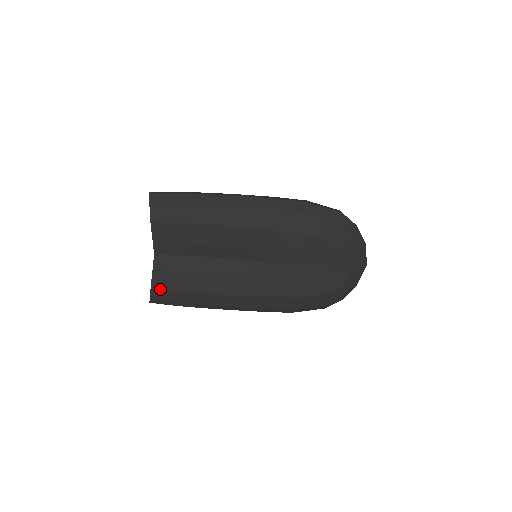
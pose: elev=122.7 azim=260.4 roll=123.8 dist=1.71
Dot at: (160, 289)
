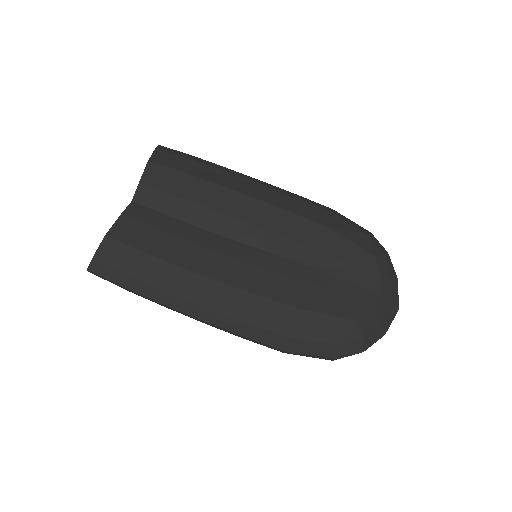
Dot at: (116, 242)
